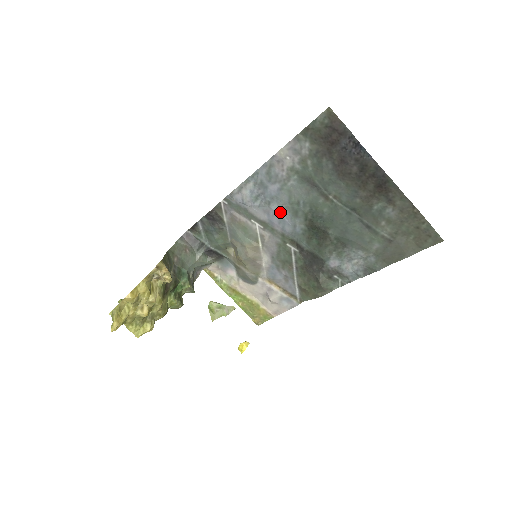
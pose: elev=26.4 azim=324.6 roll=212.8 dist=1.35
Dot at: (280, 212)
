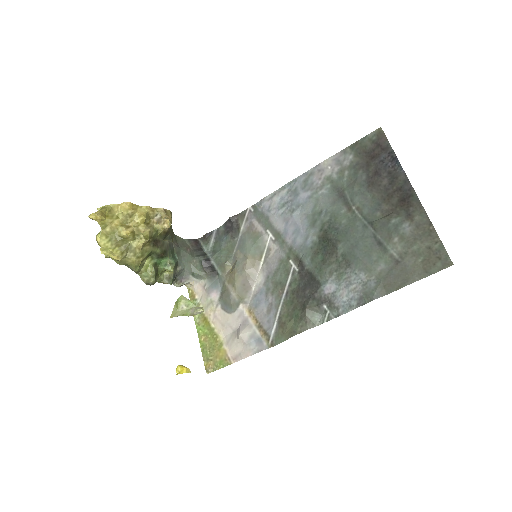
Dot at: (299, 222)
